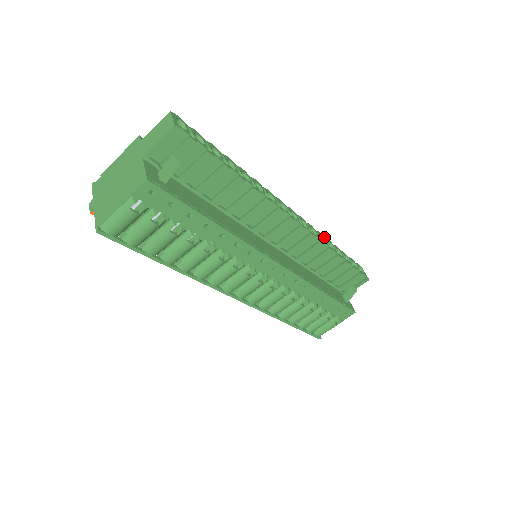
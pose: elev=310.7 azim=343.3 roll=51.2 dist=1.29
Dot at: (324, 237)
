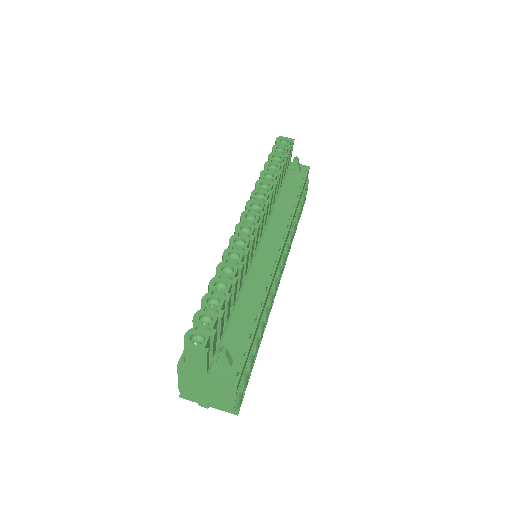
Dot at: (260, 179)
